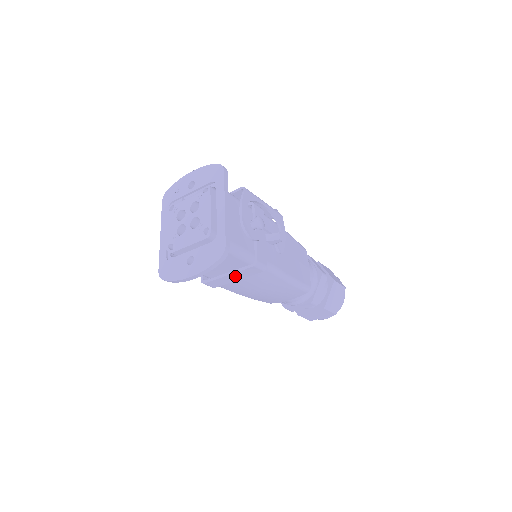
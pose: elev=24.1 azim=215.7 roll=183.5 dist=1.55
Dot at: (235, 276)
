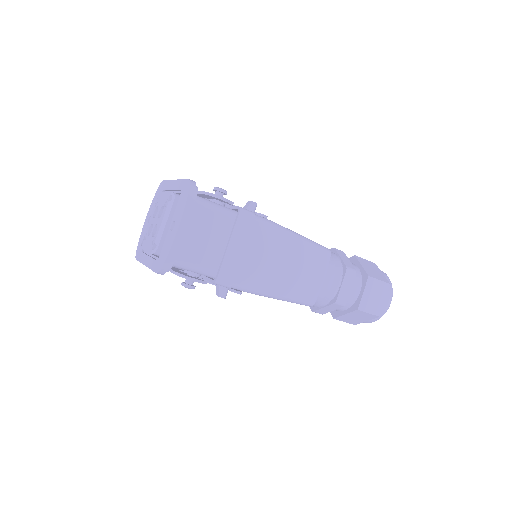
Dot at: (236, 244)
